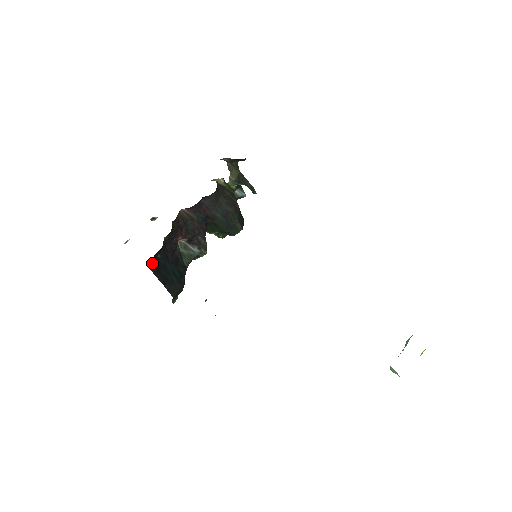
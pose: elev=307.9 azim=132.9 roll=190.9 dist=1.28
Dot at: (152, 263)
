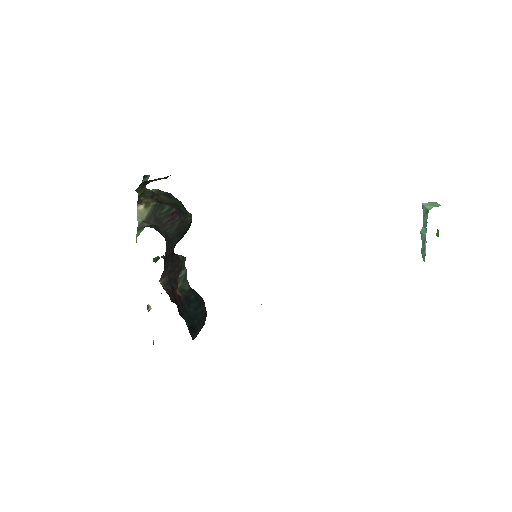
Dot at: (191, 335)
